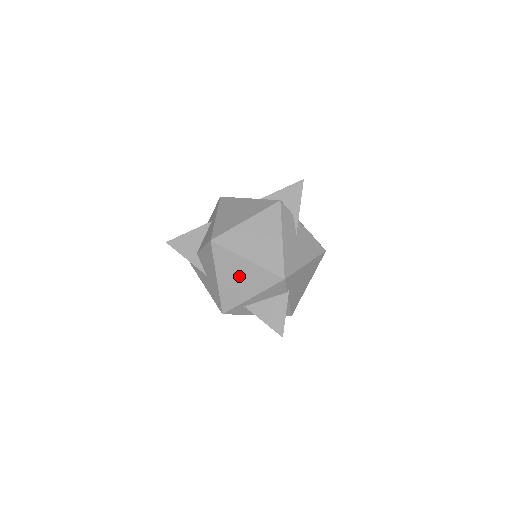
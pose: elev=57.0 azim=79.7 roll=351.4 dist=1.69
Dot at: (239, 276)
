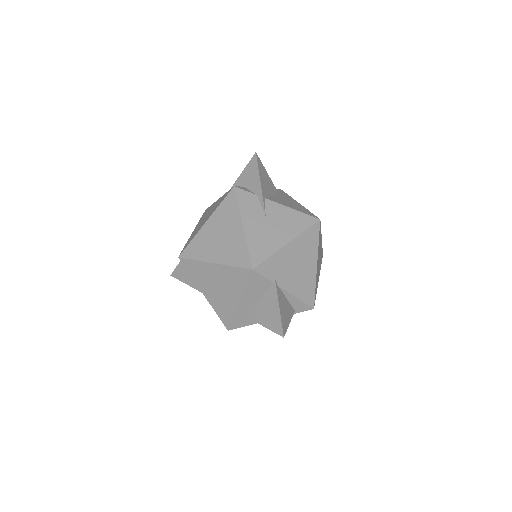
Dot at: (217, 284)
